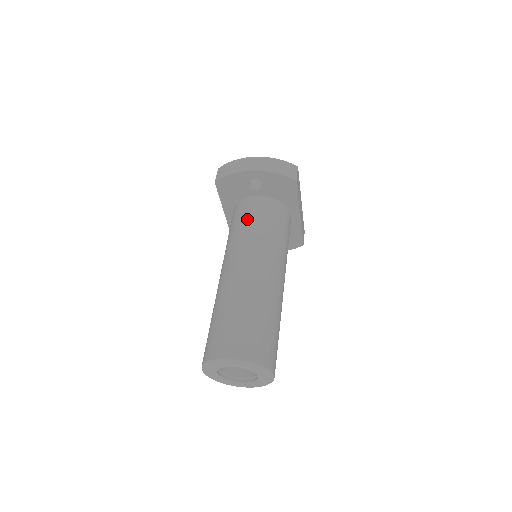
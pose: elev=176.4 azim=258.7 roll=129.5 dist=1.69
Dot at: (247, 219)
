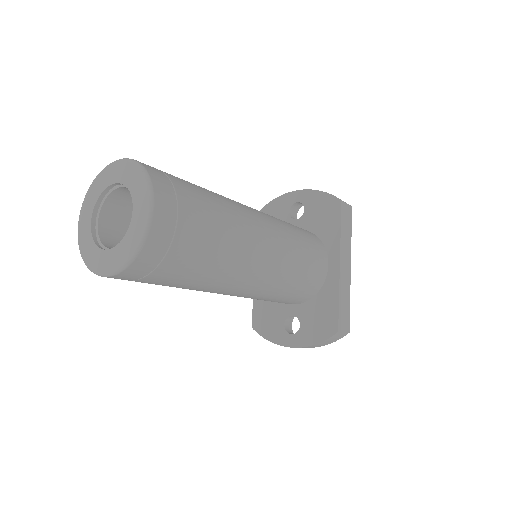
Dot at: occluded
